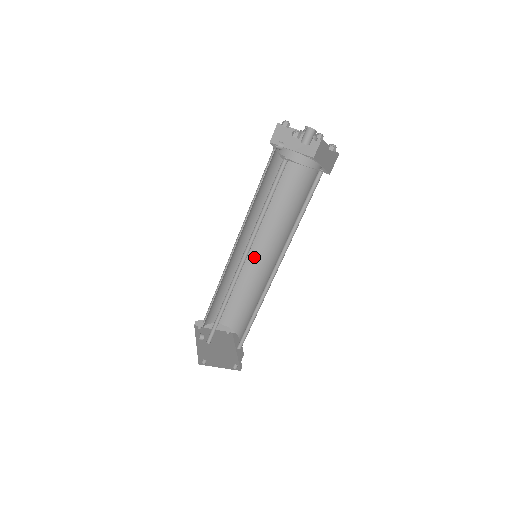
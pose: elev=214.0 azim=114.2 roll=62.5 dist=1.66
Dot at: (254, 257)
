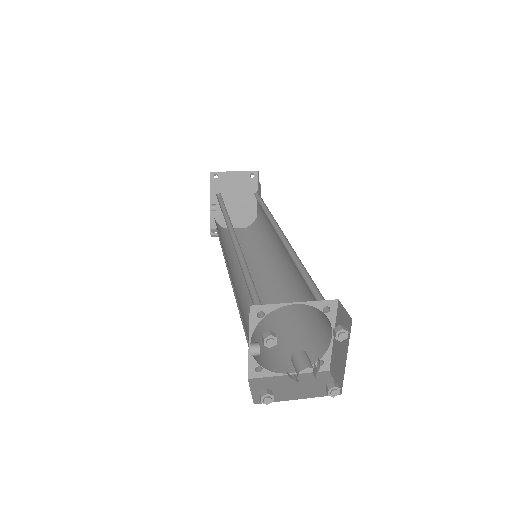
Dot at: occluded
